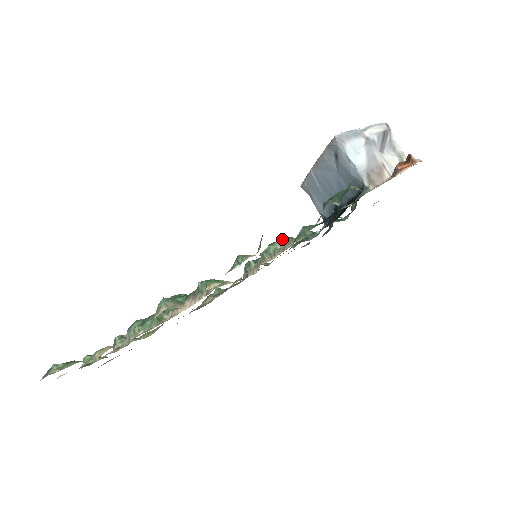
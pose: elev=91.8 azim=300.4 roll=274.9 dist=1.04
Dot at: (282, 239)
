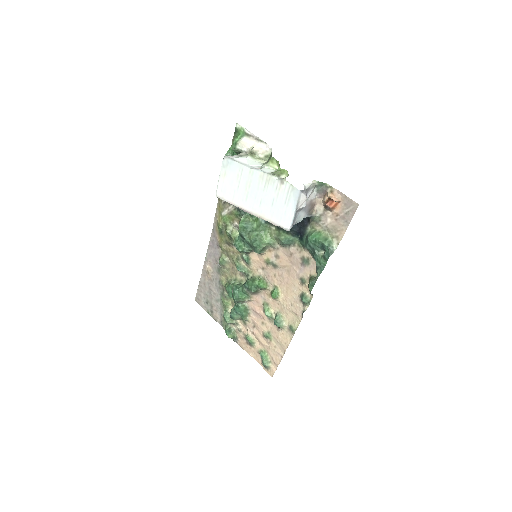
Dot at: (260, 240)
